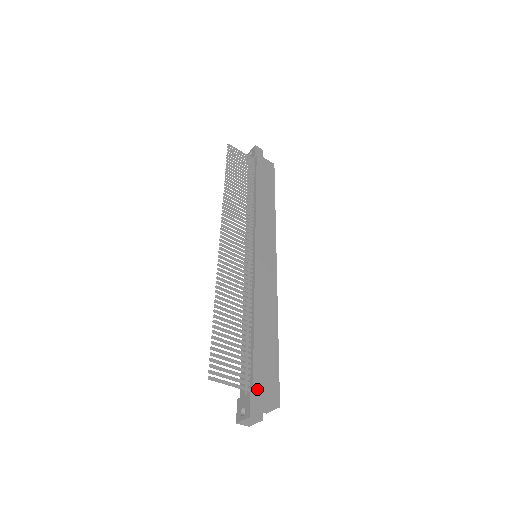
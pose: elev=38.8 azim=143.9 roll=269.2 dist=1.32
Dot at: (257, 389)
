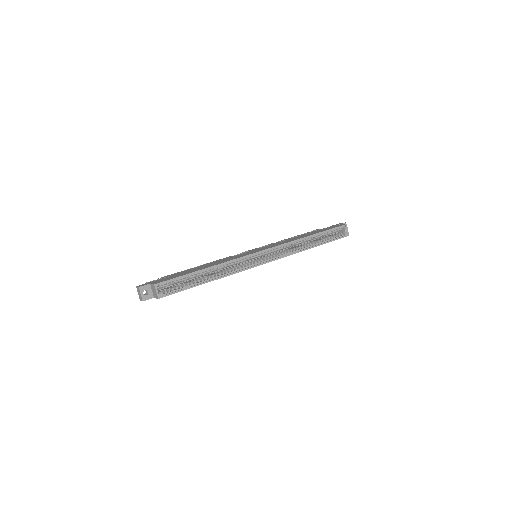
Dot at: (156, 281)
